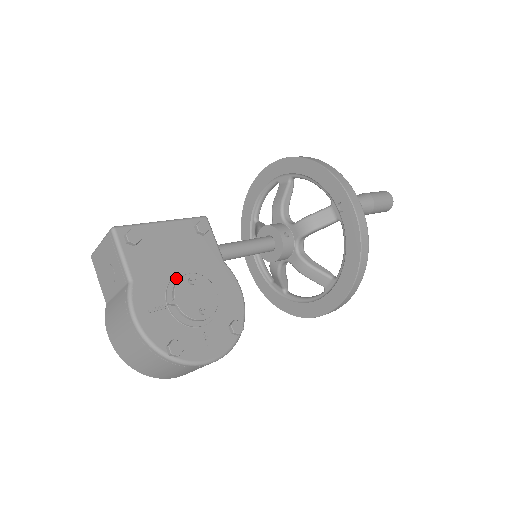
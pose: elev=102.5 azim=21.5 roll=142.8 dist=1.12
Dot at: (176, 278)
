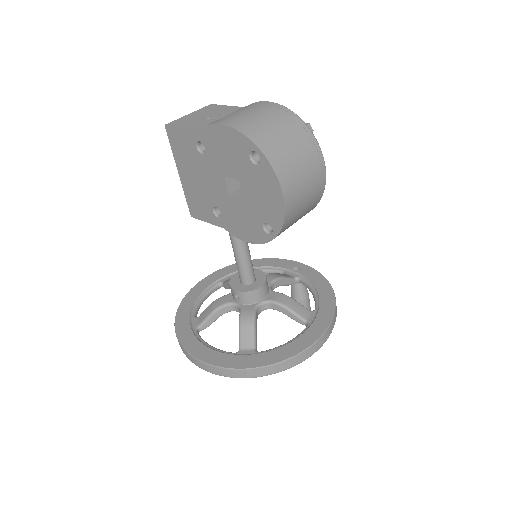
Dot at: occluded
